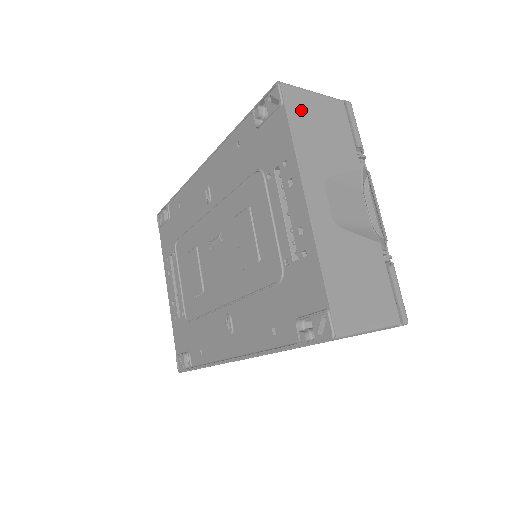
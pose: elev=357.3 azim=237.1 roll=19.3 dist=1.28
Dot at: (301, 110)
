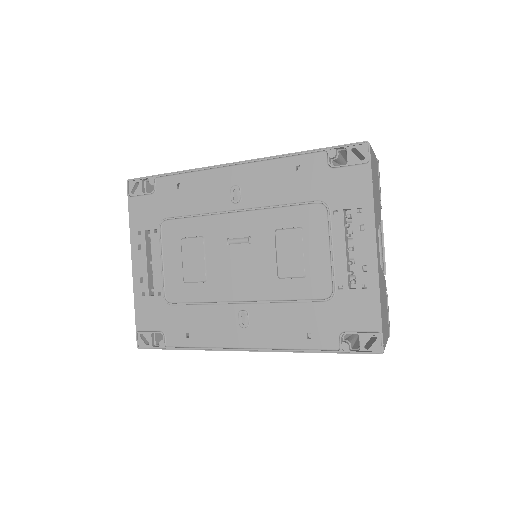
Dot at: (373, 169)
